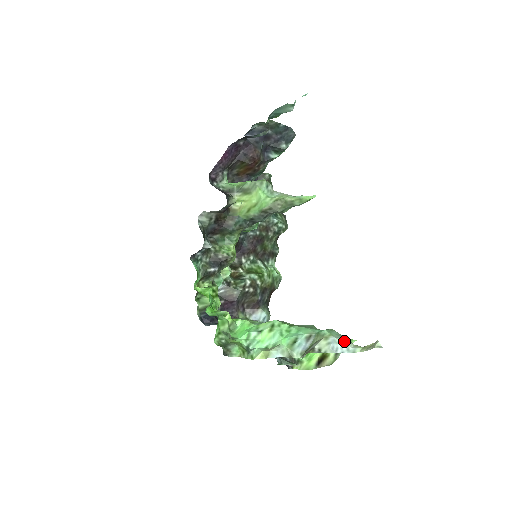
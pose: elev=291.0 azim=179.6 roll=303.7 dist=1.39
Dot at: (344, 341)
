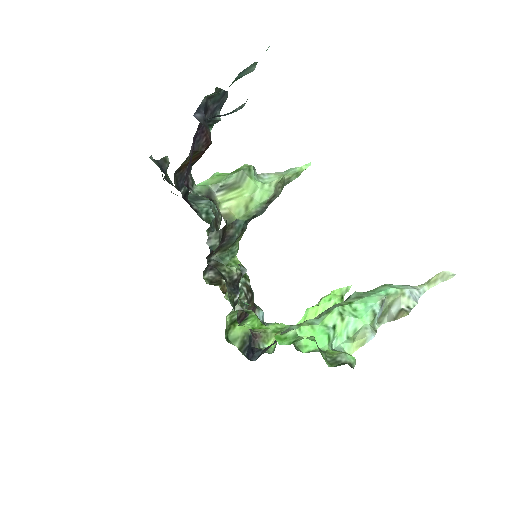
Dot at: (413, 288)
